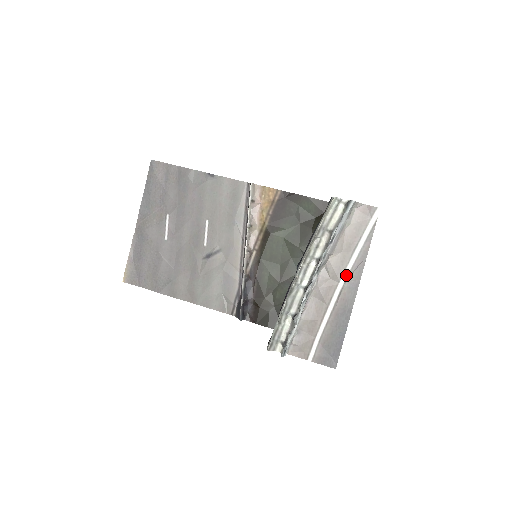
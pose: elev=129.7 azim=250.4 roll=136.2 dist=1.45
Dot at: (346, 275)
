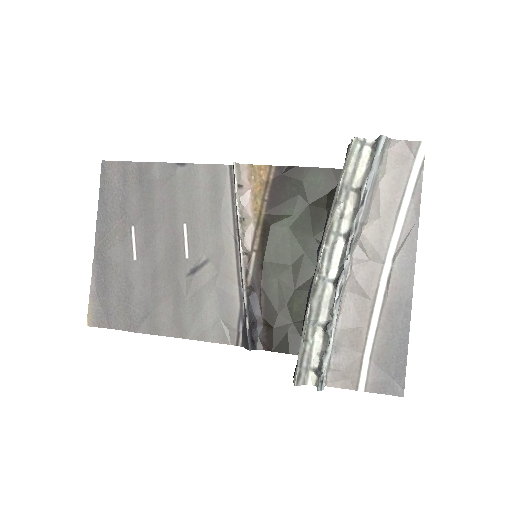
Dot at: (393, 250)
